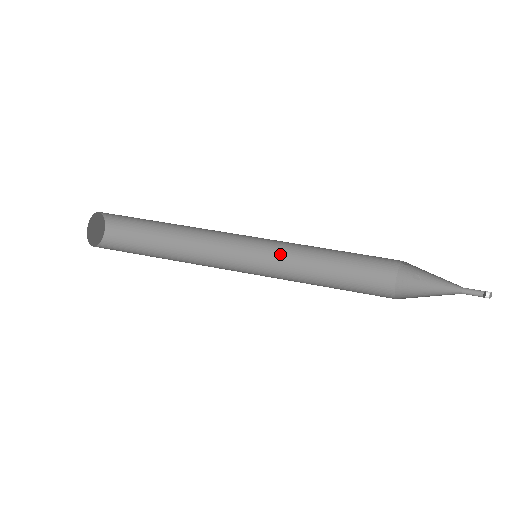
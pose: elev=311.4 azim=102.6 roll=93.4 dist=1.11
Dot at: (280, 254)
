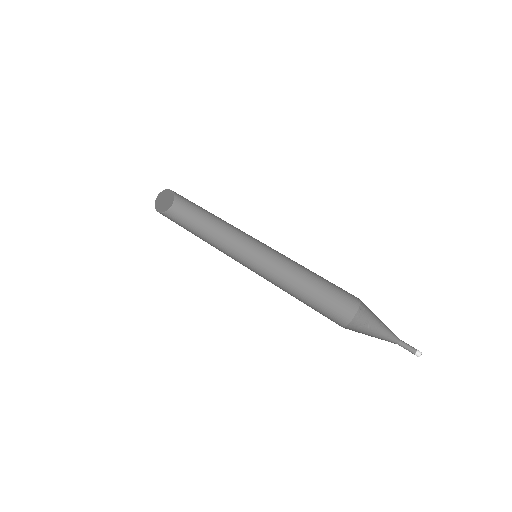
Dot at: (272, 271)
